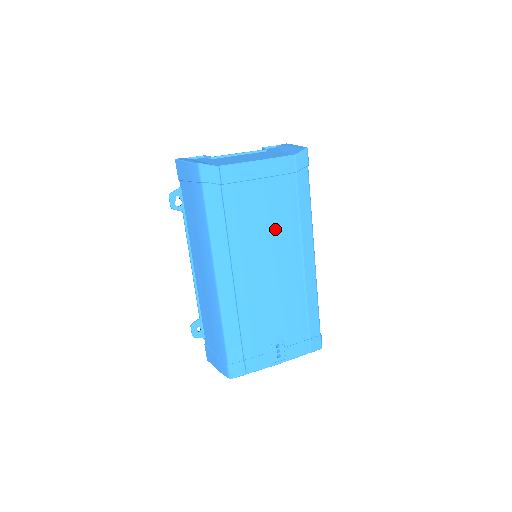
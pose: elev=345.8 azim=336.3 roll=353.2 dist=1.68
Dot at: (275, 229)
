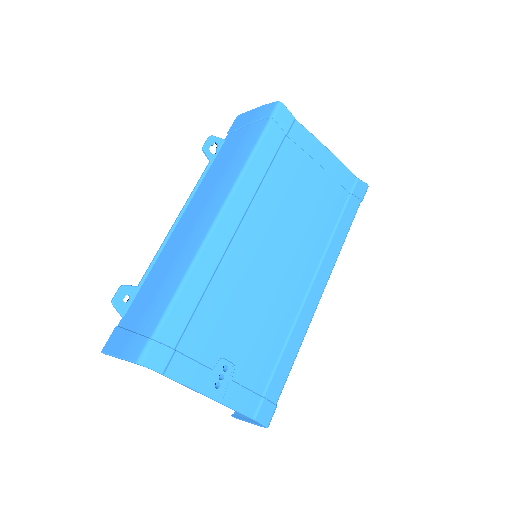
Dot at: (305, 225)
